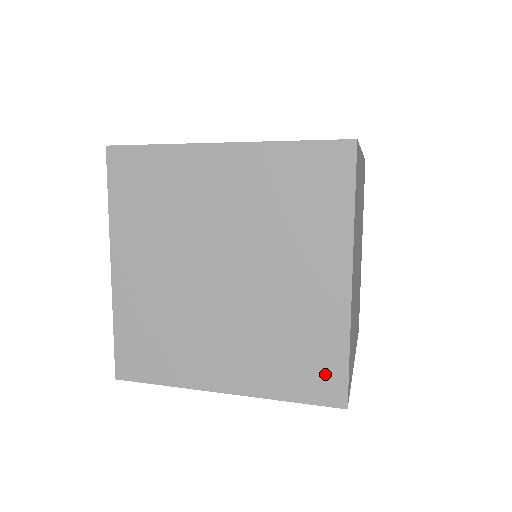
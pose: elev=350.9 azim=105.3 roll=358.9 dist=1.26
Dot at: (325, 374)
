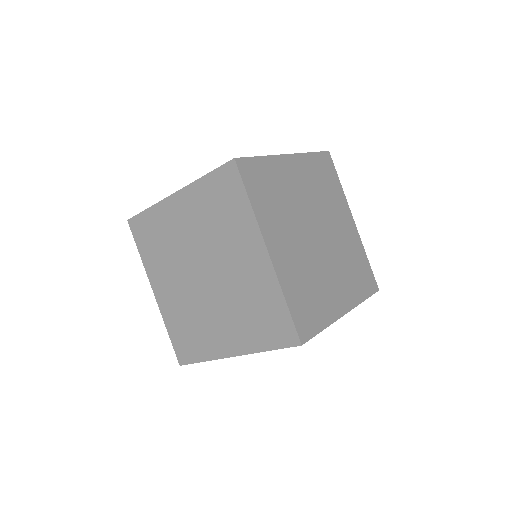
Dot at: (280, 324)
